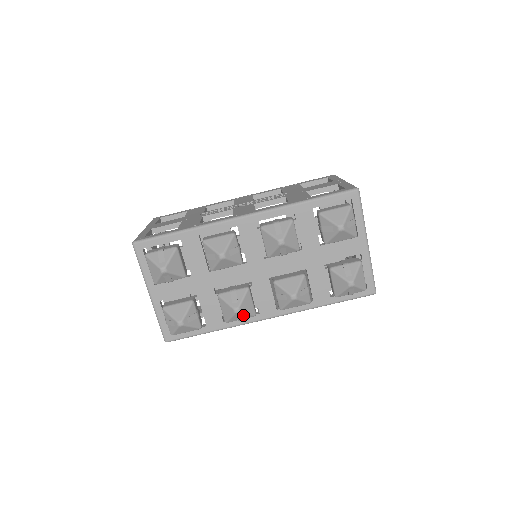
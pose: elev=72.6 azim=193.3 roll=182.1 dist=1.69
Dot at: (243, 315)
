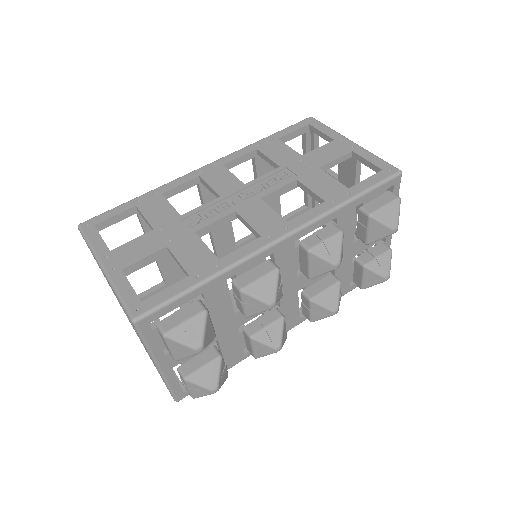
Dot at: occluded
